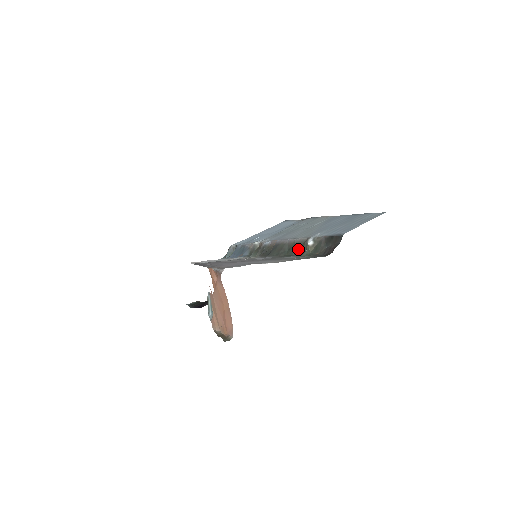
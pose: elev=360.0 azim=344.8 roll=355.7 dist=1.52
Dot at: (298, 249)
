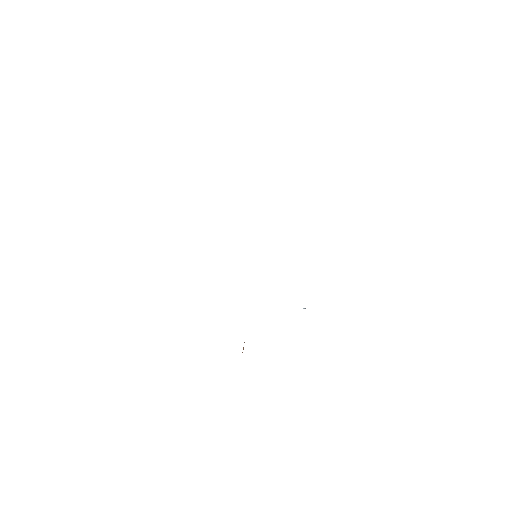
Dot at: occluded
